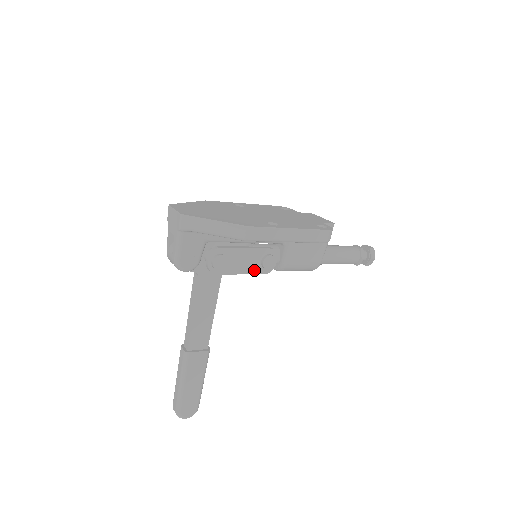
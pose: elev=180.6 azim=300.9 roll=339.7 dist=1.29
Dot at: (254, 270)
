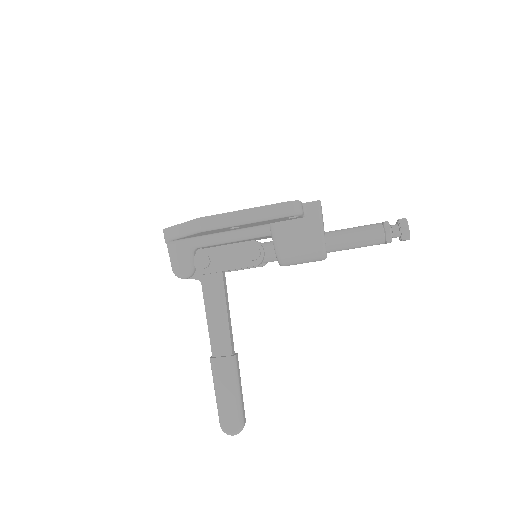
Dot at: (242, 264)
